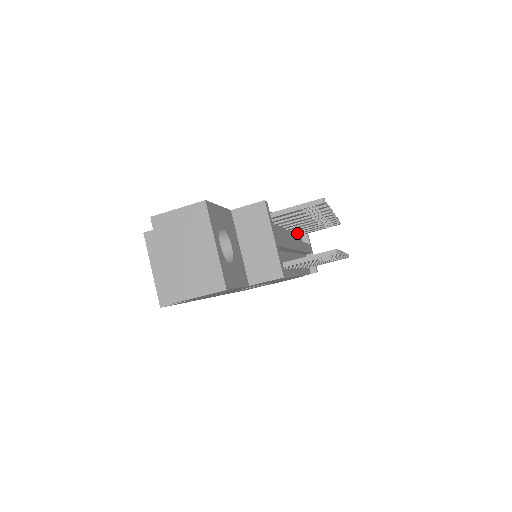
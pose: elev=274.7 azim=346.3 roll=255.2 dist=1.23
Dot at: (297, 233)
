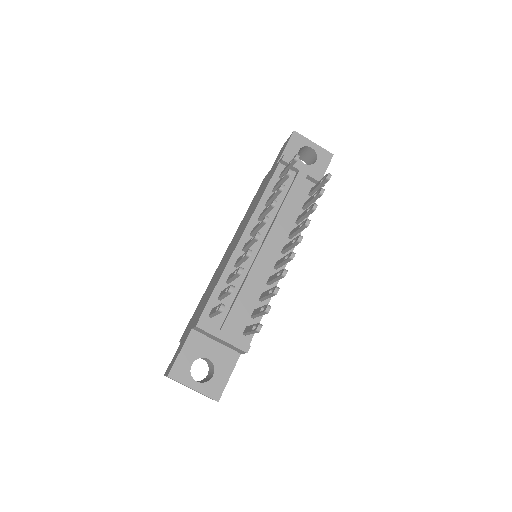
Dot at: occluded
